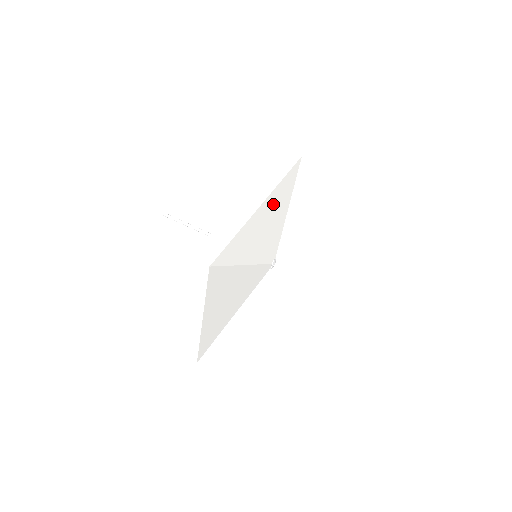
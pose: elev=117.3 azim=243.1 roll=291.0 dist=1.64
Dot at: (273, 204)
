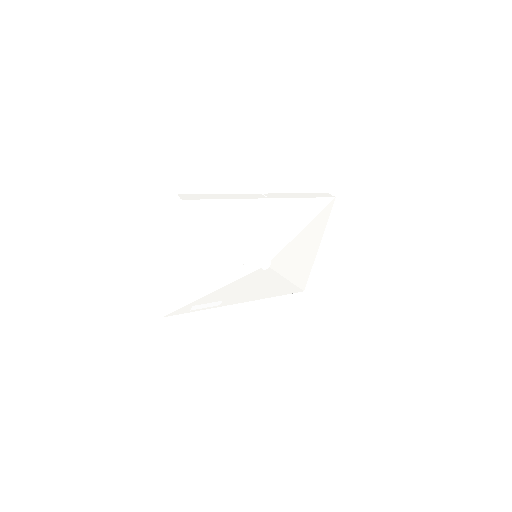
Dot at: (281, 210)
